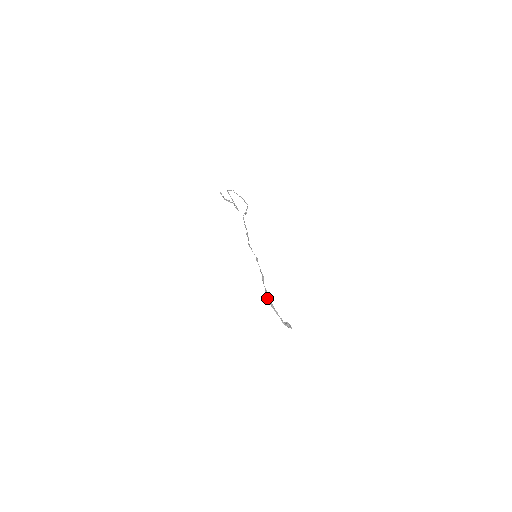
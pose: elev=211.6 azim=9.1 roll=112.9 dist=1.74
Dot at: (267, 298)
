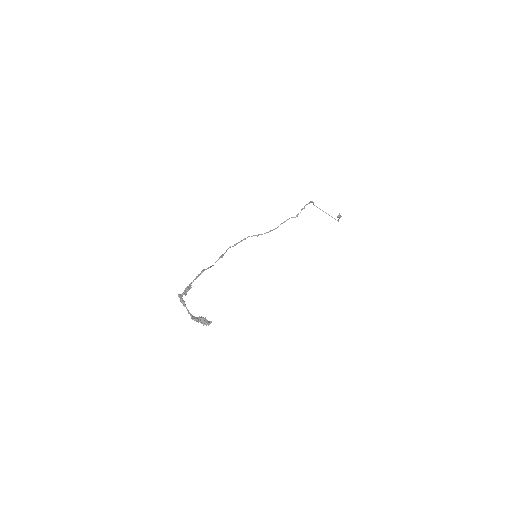
Dot at: (183, 292)
